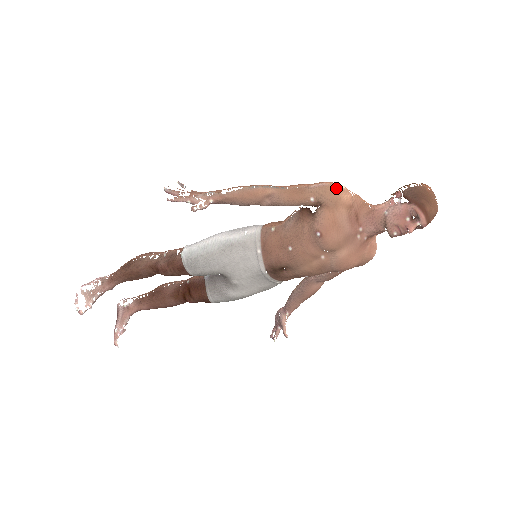
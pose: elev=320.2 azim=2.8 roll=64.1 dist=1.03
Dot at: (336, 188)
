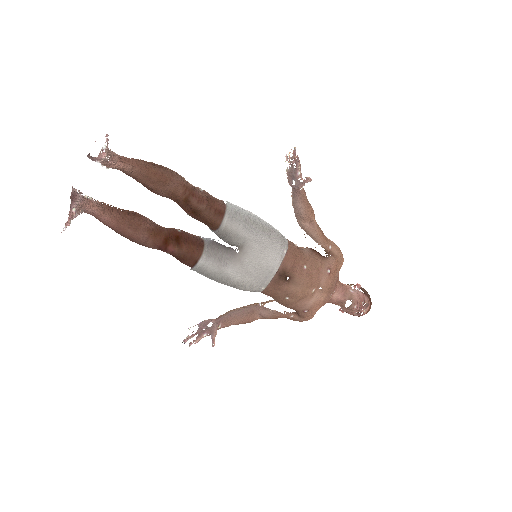
Dot at: occluded
